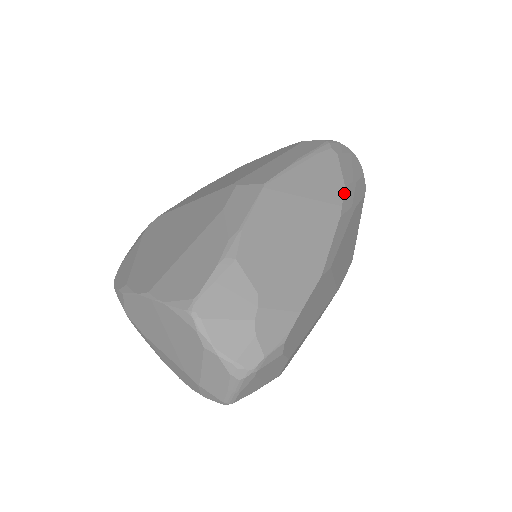
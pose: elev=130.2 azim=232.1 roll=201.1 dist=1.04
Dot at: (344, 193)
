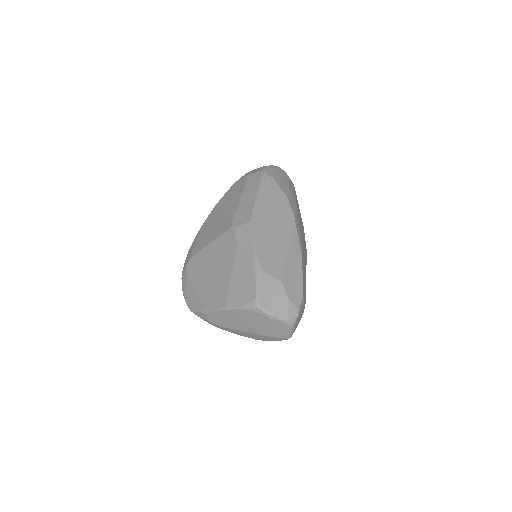
Dot at: (289, 201)
